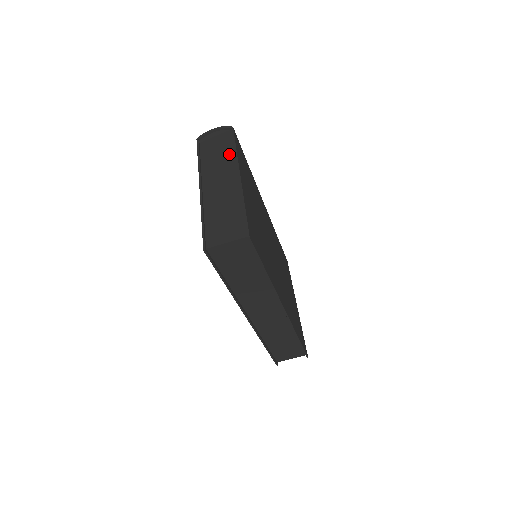
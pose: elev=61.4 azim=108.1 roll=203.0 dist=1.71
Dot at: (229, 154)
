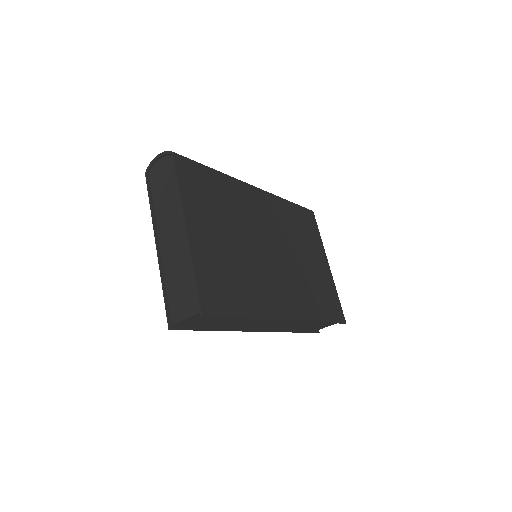
Dot at: (175, 193)
